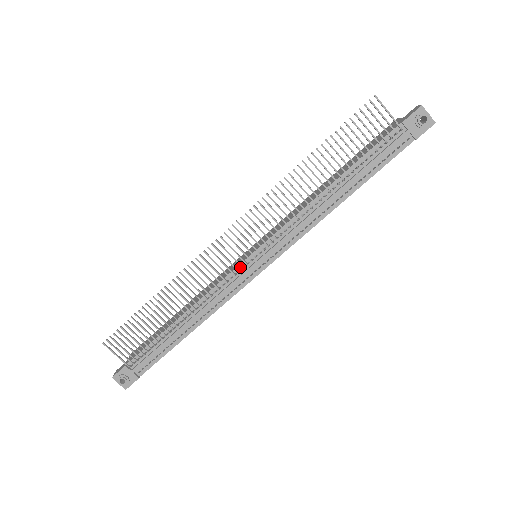
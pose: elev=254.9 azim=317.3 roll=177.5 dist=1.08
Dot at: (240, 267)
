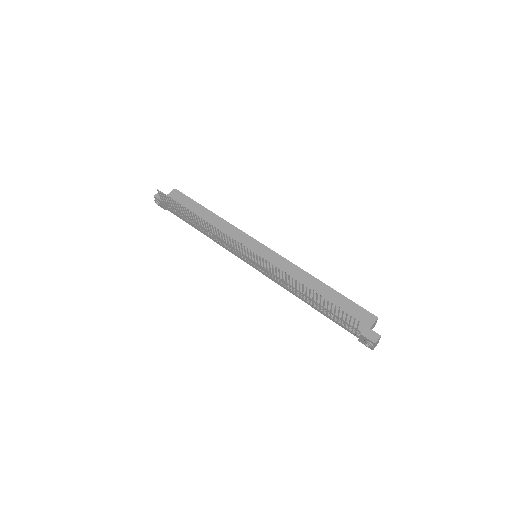
Dot at: occluded
